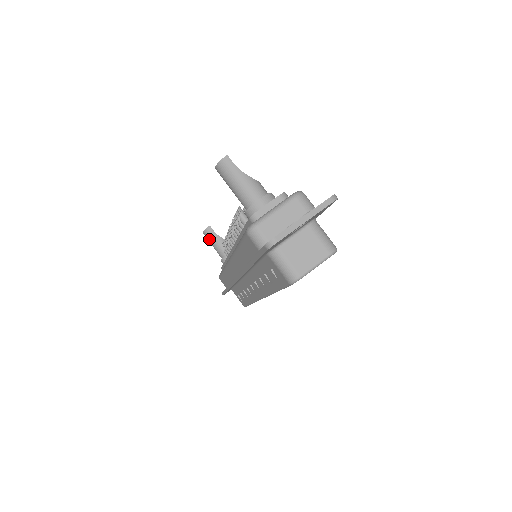
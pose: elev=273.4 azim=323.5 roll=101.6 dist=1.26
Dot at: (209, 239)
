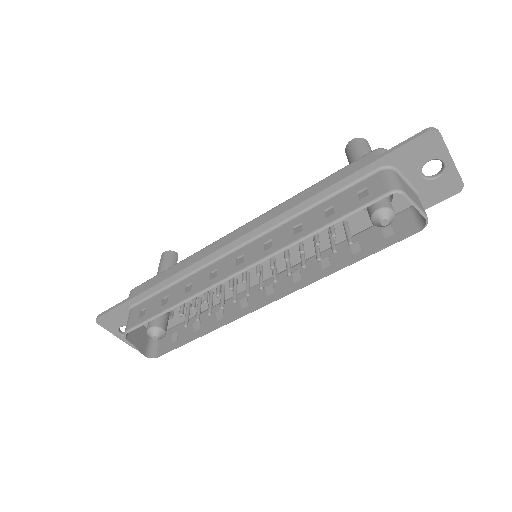
Dot at: (166, 258)
